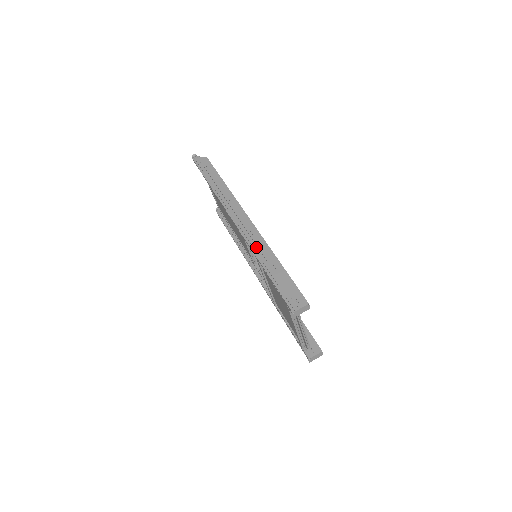
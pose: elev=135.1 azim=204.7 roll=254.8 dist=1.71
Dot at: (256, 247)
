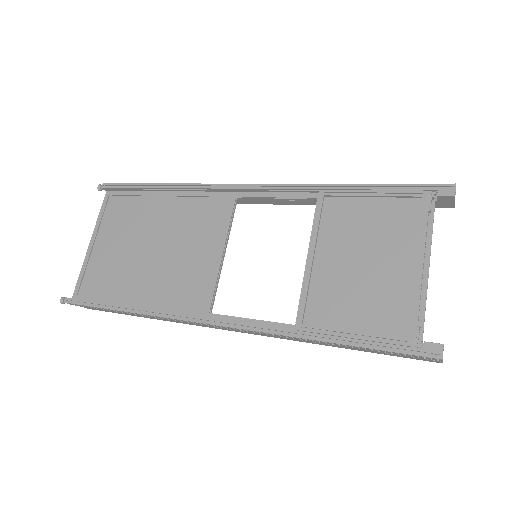
Dot at: occluded
